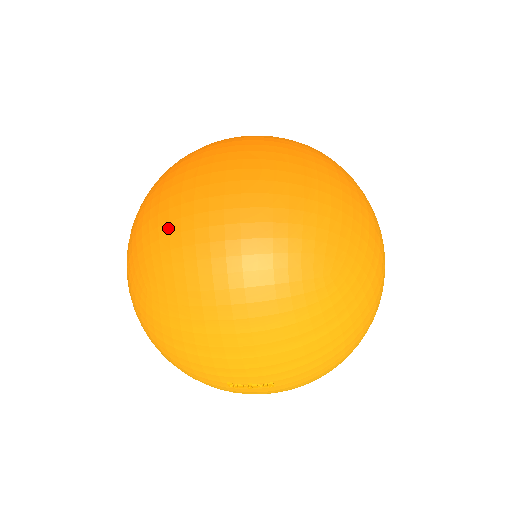
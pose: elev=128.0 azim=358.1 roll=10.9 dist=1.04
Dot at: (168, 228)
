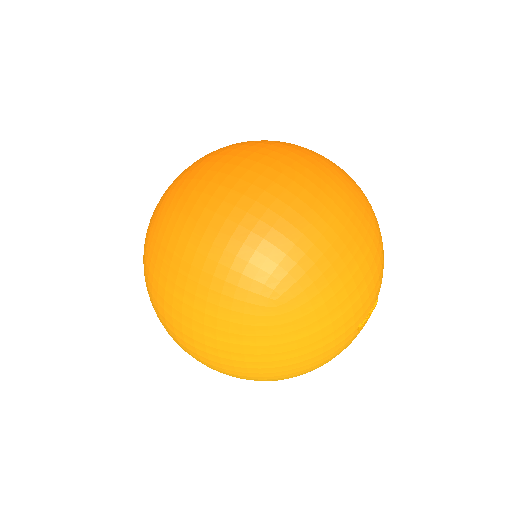
Dot at: (256, 235)
